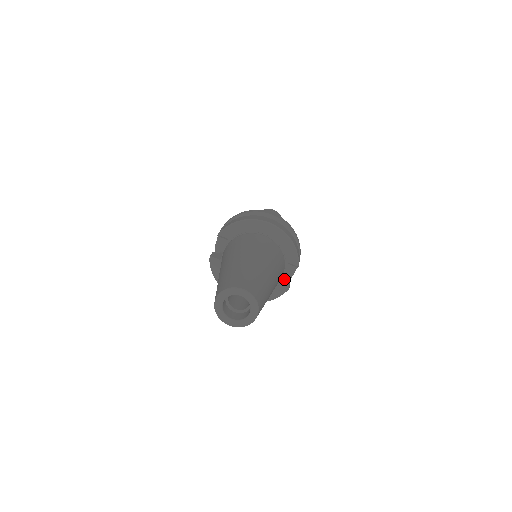
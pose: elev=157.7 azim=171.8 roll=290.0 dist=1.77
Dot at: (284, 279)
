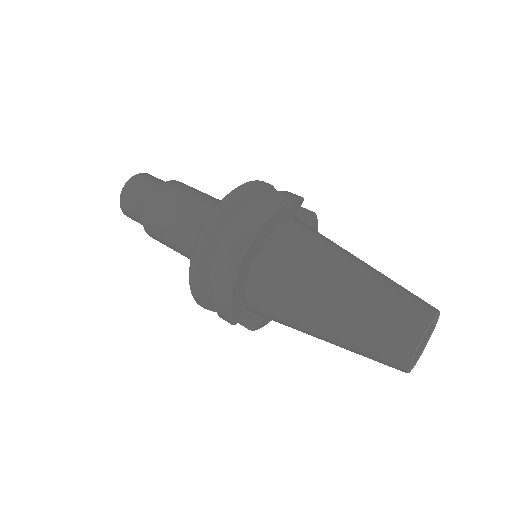
Dot at: occluded
